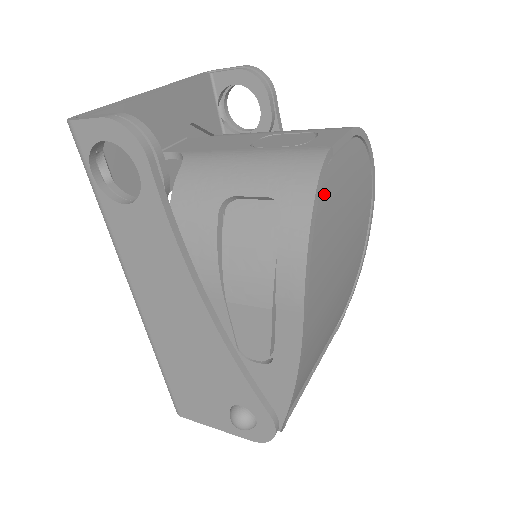
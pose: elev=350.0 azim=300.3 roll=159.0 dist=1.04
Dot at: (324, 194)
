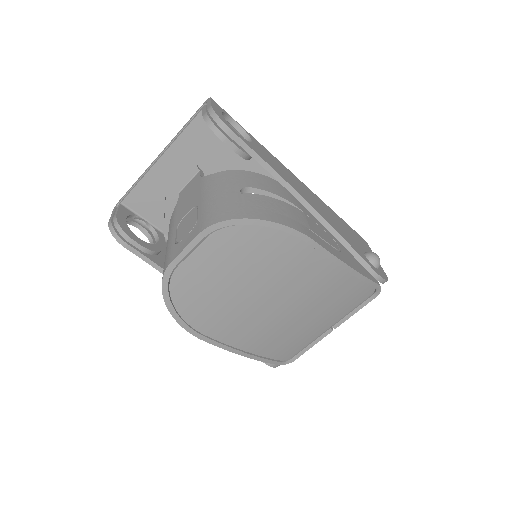
Dot at: (179, 288)
